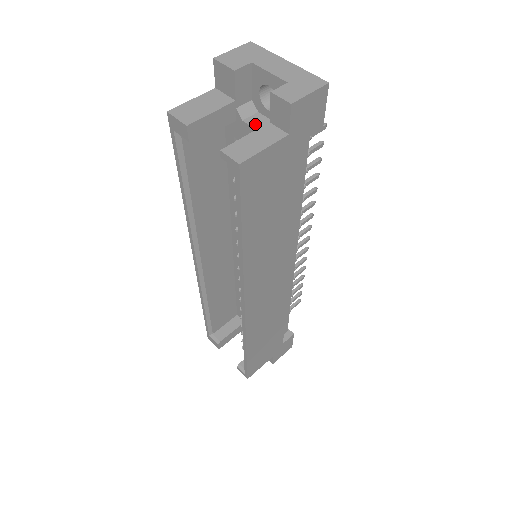
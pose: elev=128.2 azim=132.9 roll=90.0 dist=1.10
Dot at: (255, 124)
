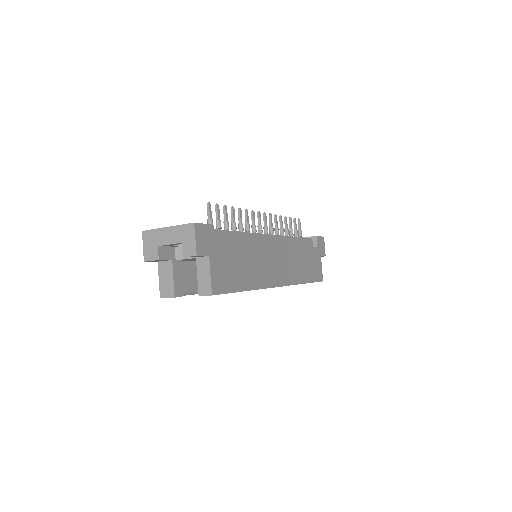
Dot at: occluded
